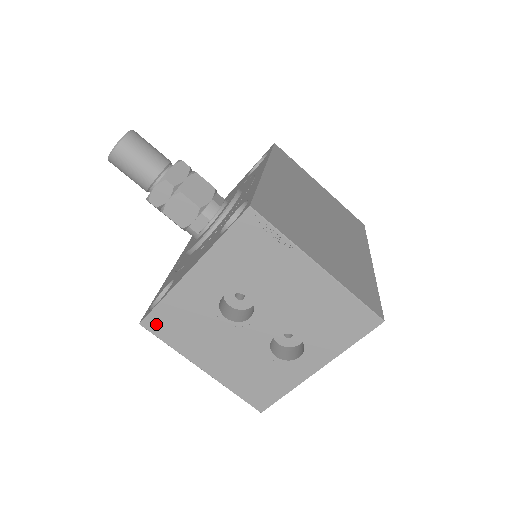
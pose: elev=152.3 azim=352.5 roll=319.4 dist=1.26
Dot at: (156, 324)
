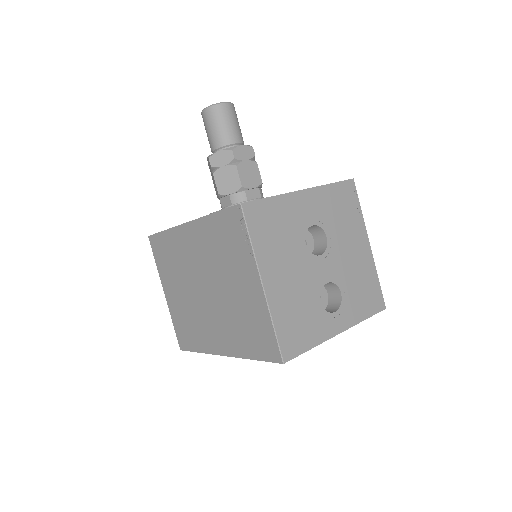
Dot at: (254, 213)
